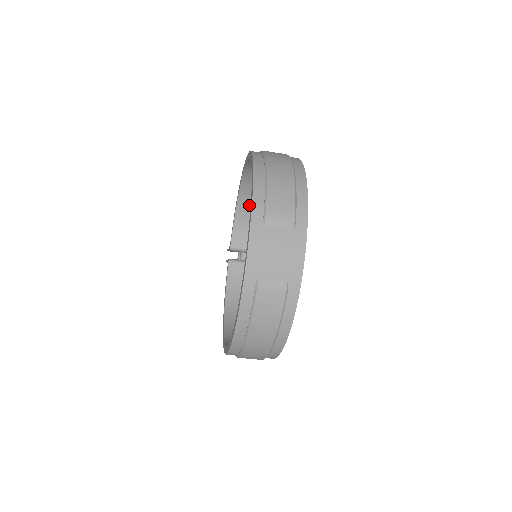
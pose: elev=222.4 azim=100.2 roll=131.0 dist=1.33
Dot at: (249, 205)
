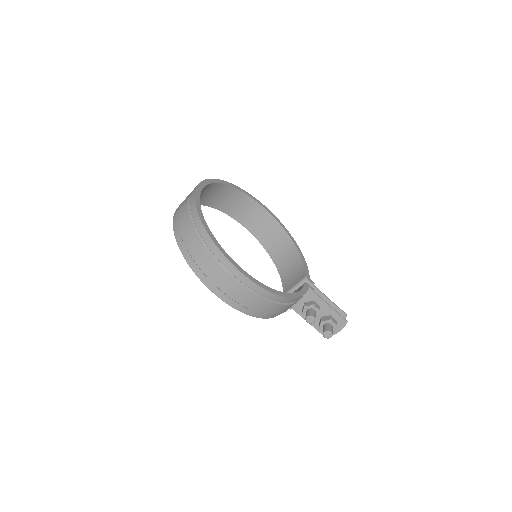
Dot at: (283, 262)
